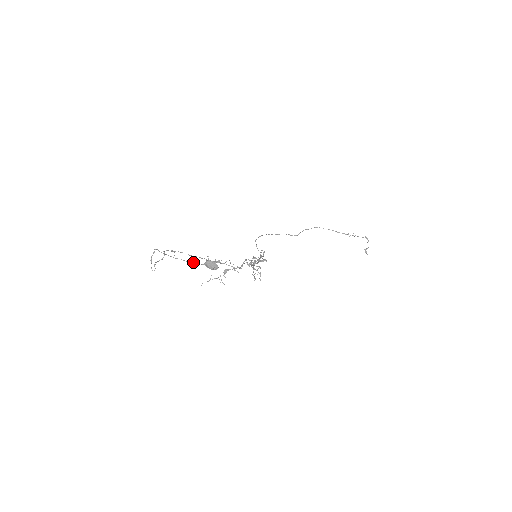
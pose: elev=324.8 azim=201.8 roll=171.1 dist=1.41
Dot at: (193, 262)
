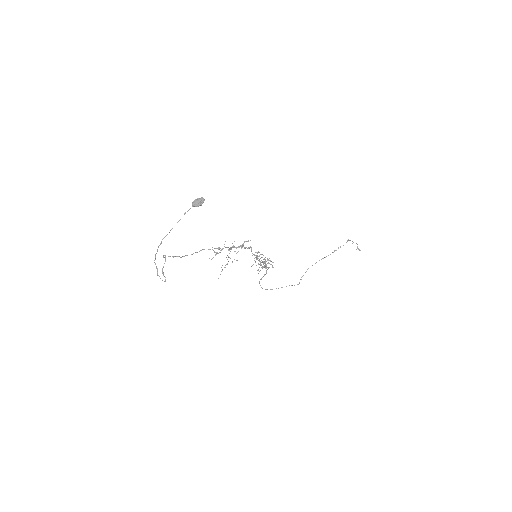
Dot at: occluded
